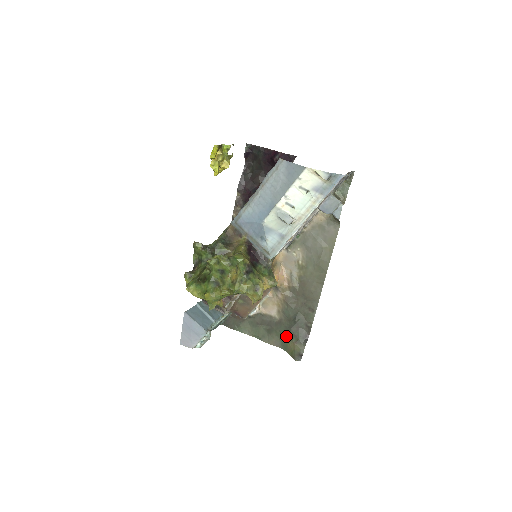
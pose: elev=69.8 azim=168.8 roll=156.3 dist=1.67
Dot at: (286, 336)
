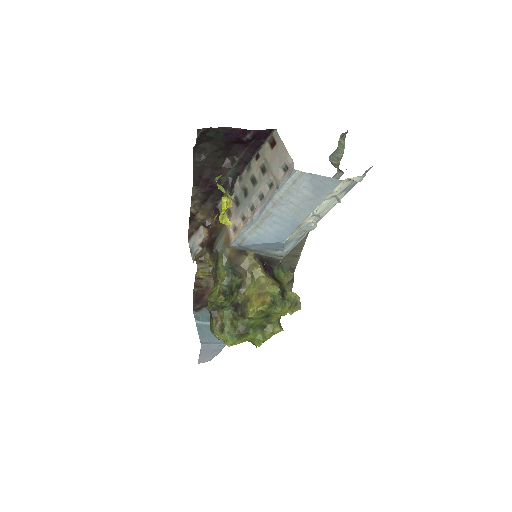
Dot at: occluded
